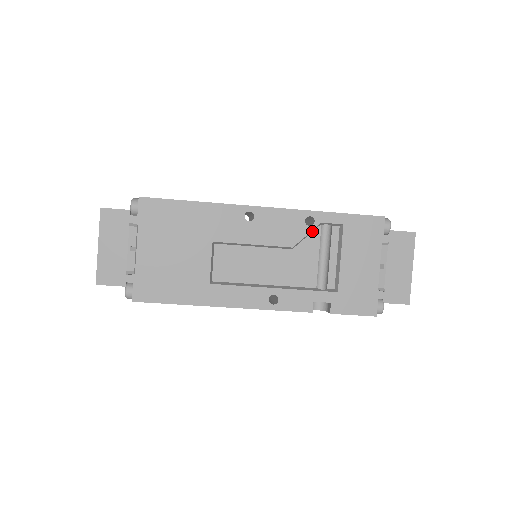
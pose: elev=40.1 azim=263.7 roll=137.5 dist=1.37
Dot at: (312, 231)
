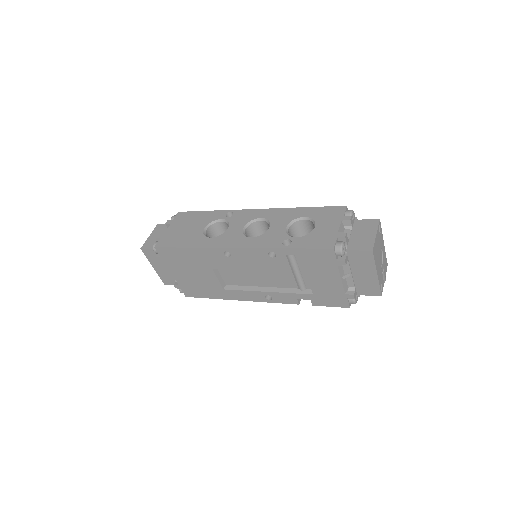
Dot at: (279, 257)
